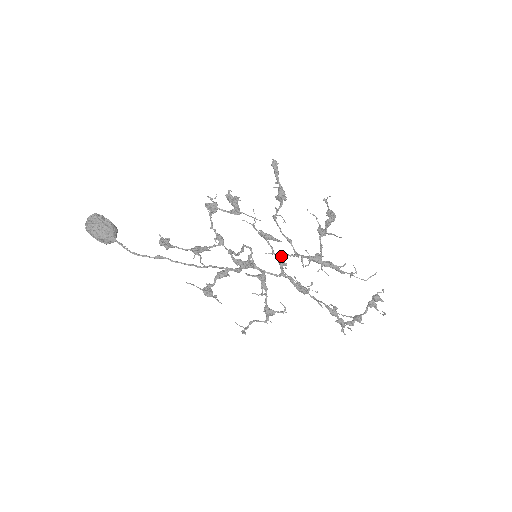
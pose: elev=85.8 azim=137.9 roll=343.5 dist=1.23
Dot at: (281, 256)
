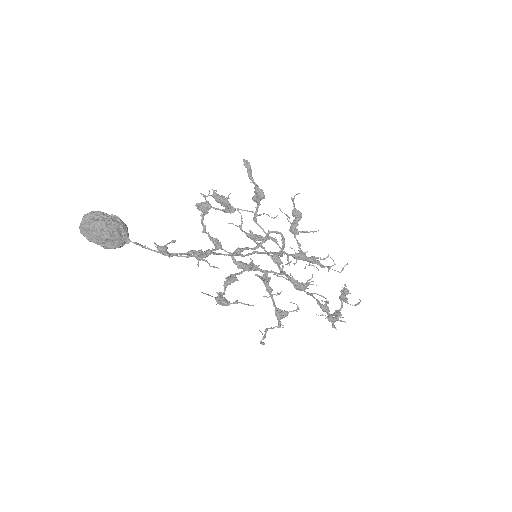
Dot at: occluded
